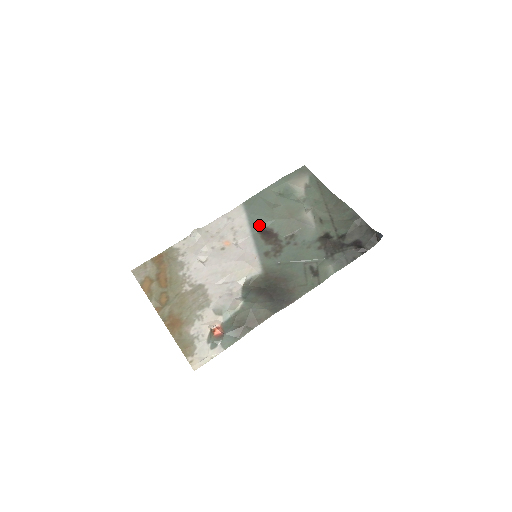
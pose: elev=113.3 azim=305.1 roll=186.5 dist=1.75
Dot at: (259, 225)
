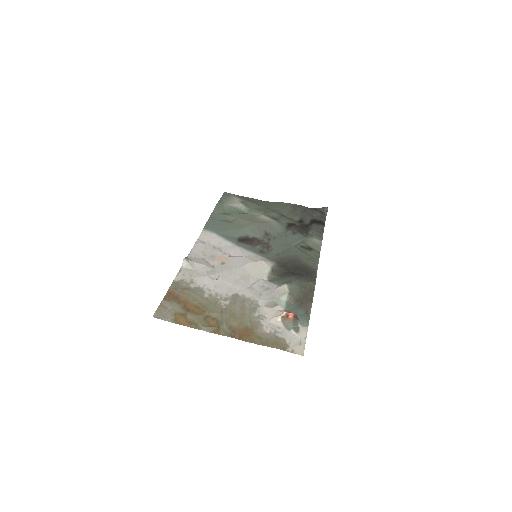
Dot at: (234, 237)
